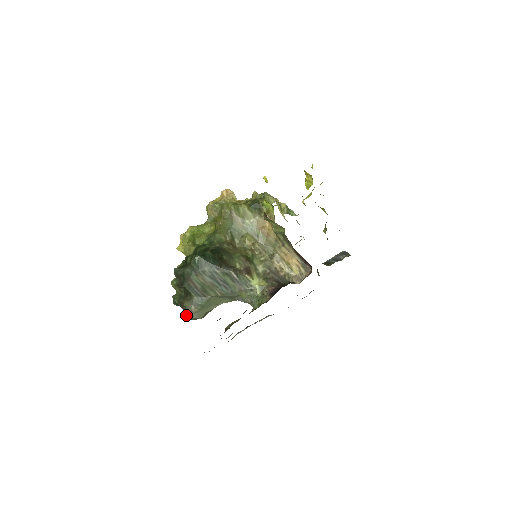
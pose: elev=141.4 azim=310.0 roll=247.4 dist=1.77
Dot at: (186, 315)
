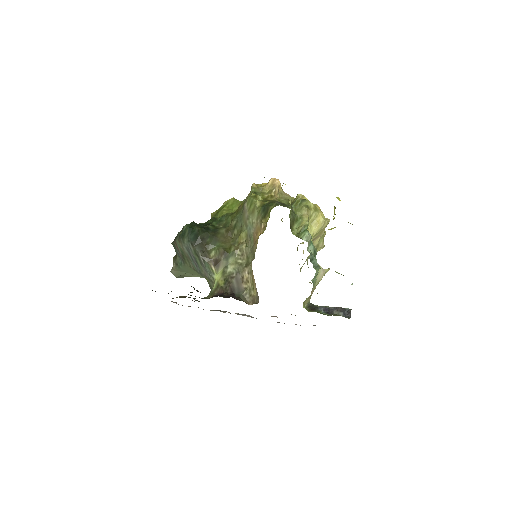
Dot at: occluded
